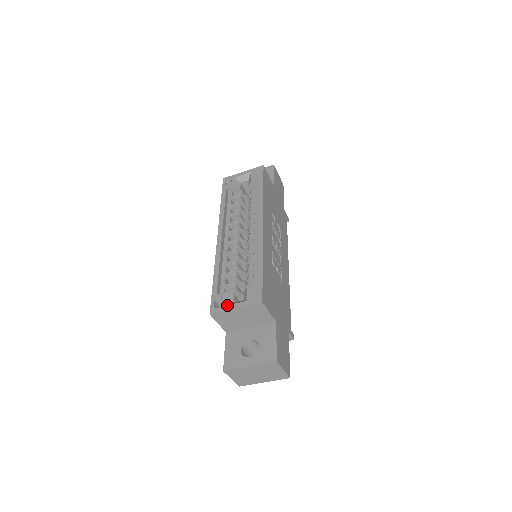
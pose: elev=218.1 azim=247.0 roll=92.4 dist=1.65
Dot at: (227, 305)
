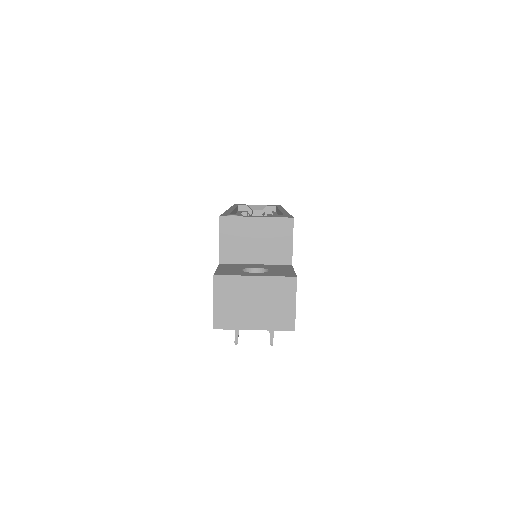
Dot at: occluded
